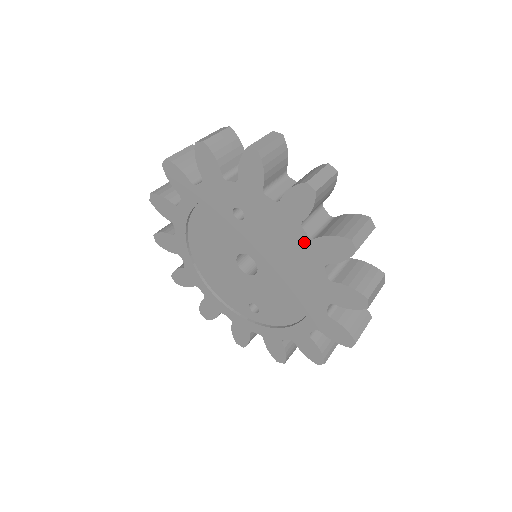
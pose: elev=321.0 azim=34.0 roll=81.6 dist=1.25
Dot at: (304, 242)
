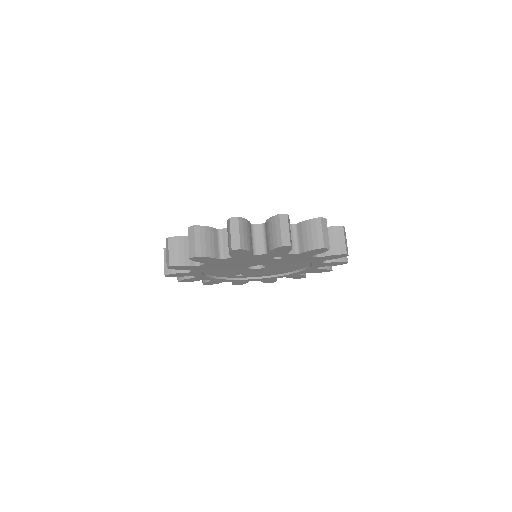
Dot at: (317, 264)
